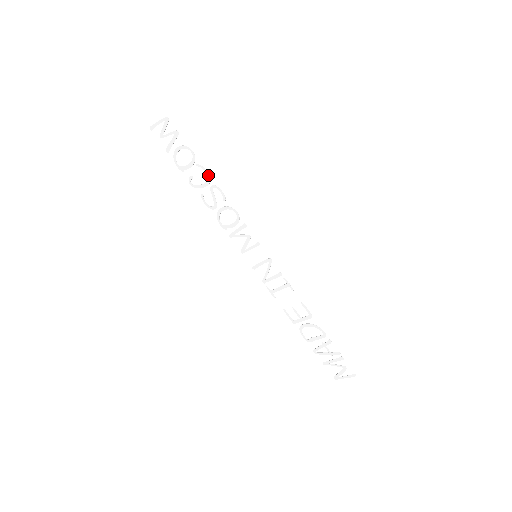
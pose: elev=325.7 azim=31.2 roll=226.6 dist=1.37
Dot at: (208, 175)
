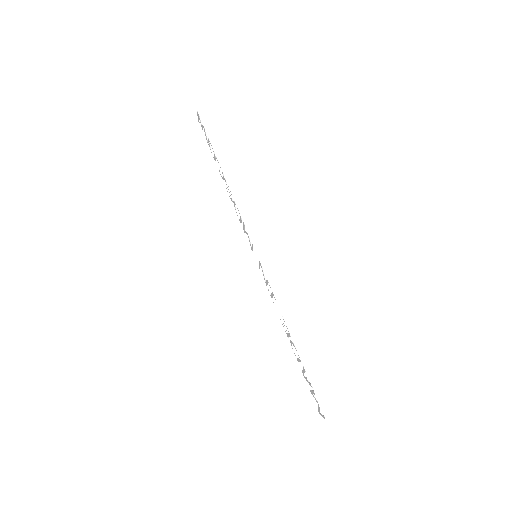
Dot at: (221, 169)
